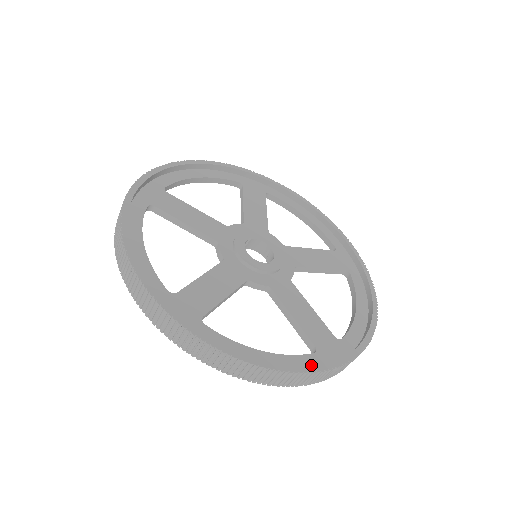
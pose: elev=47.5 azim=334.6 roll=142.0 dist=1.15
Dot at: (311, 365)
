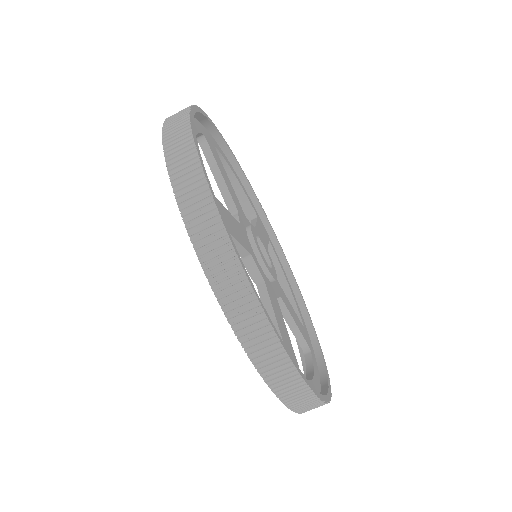
Dot at: occluded
